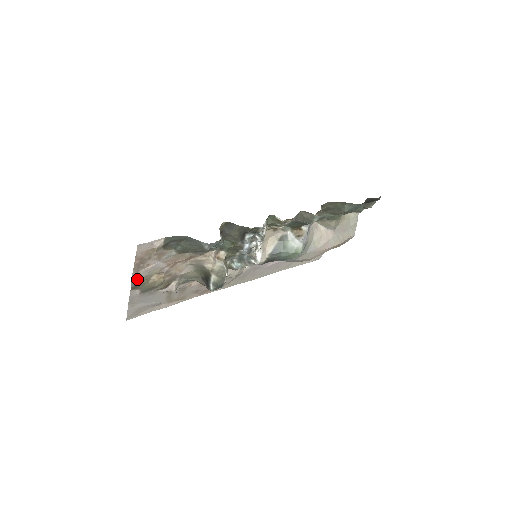
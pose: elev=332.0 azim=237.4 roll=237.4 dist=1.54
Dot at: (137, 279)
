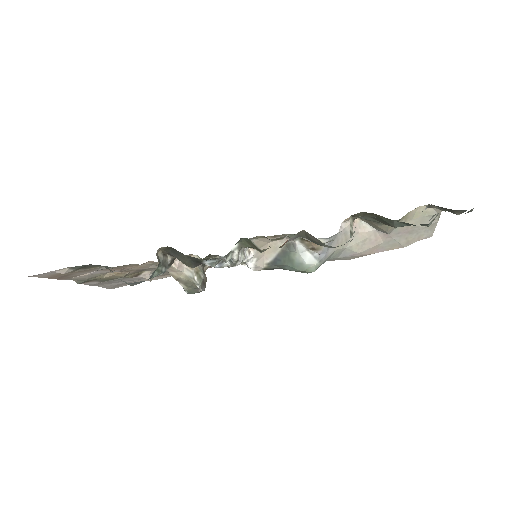
Dot at: (80, 279)
